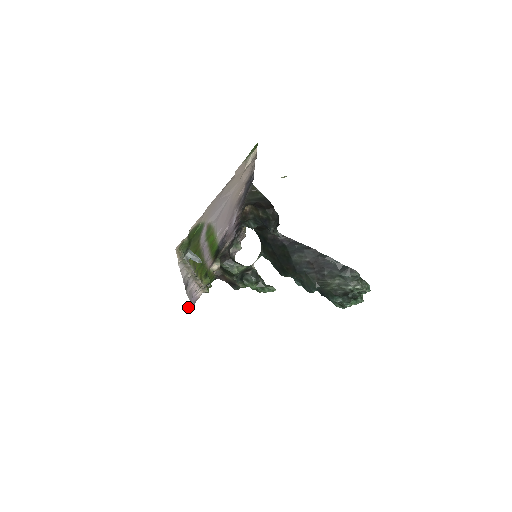
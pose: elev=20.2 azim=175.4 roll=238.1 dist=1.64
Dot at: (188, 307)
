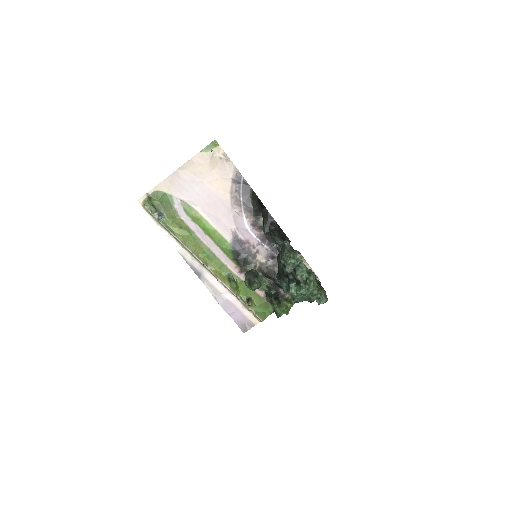
Dot at: (240, 327)
